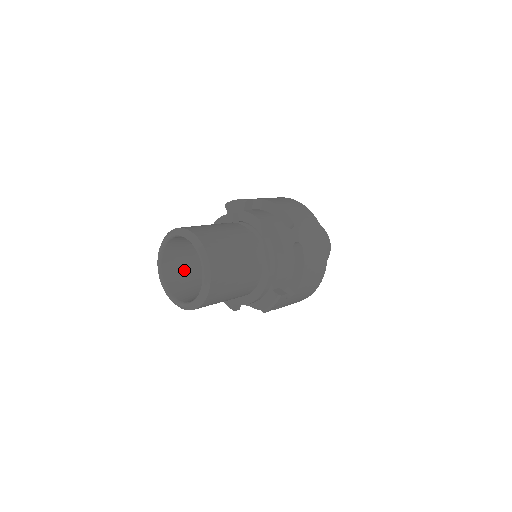
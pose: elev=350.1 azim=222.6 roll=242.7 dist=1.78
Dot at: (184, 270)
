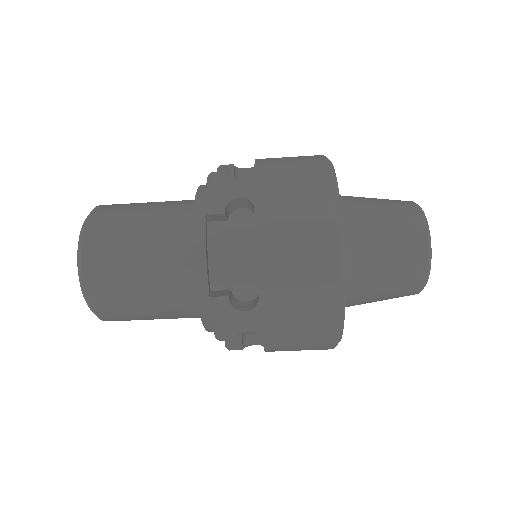
Dot at: occluded
